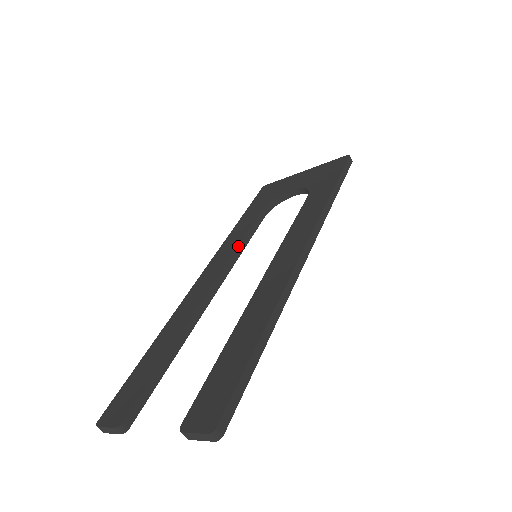
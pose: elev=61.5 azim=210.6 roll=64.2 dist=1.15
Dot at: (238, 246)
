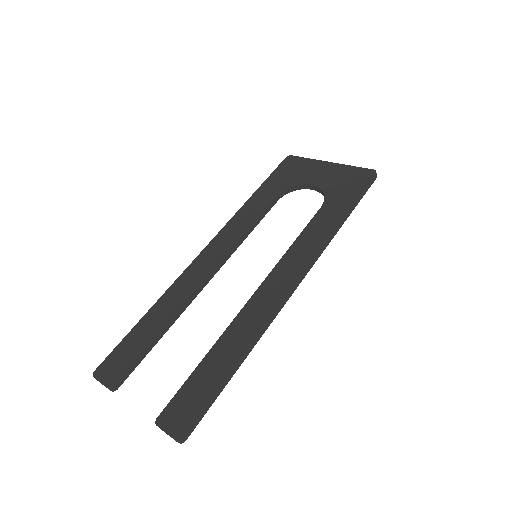
Dot at: (244, 233)
